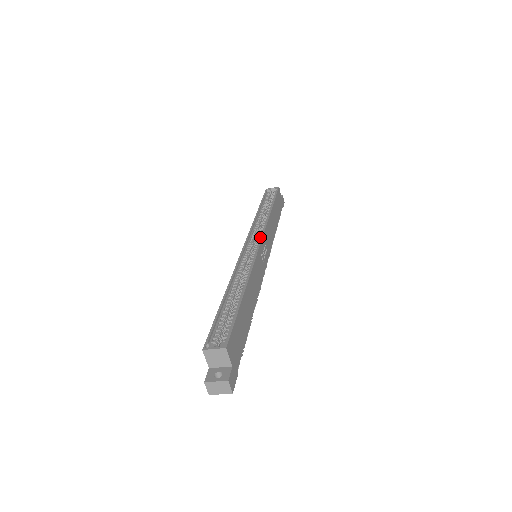
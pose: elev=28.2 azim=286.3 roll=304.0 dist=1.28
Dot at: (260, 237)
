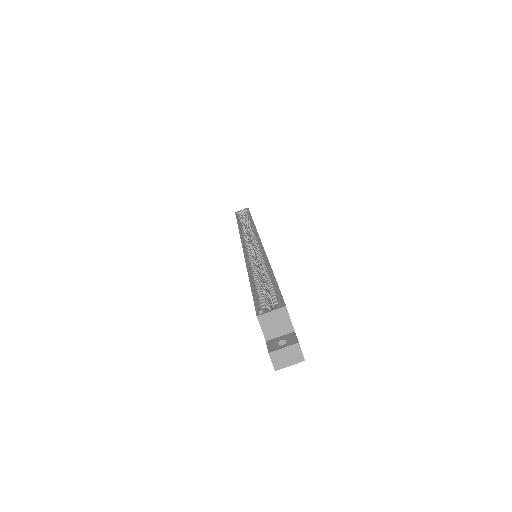
Dot at: (255, 237)
